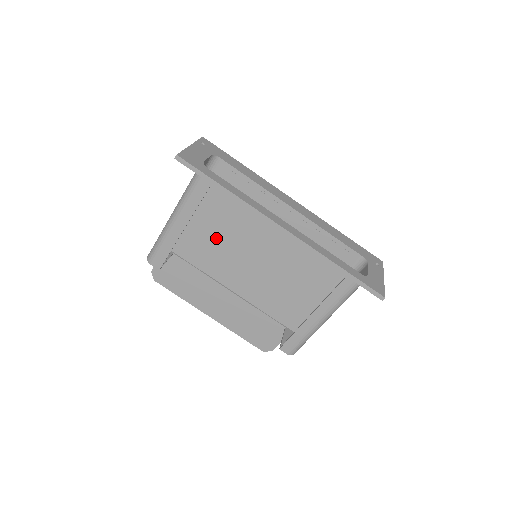
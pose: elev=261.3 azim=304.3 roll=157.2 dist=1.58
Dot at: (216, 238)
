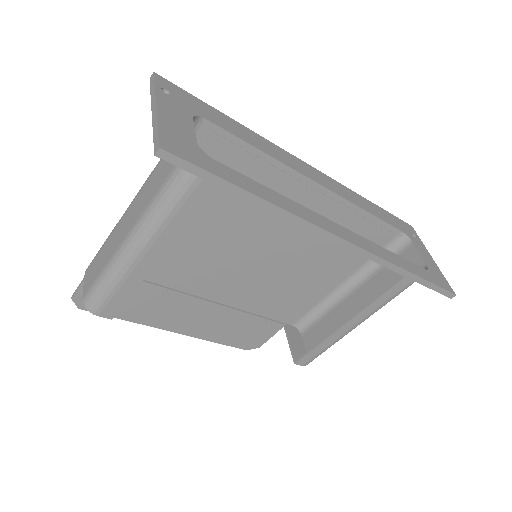
Dot at: (190, 241)
